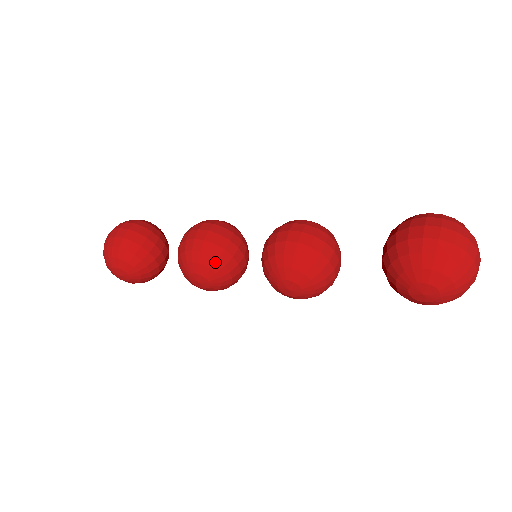
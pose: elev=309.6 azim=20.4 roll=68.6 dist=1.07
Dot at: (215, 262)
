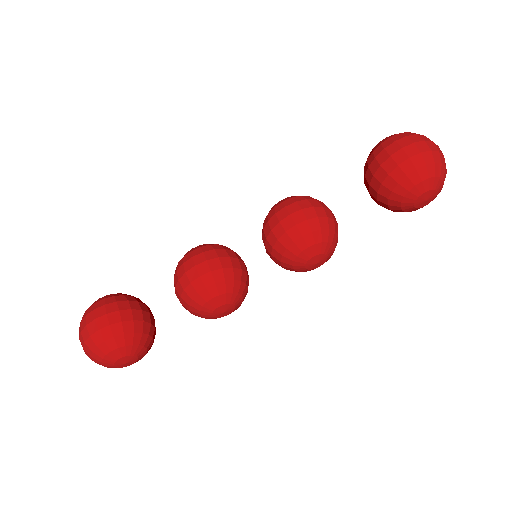
Dot at: (233, 284)
